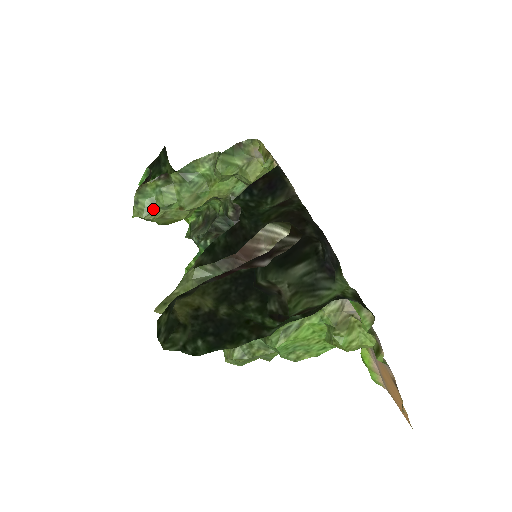
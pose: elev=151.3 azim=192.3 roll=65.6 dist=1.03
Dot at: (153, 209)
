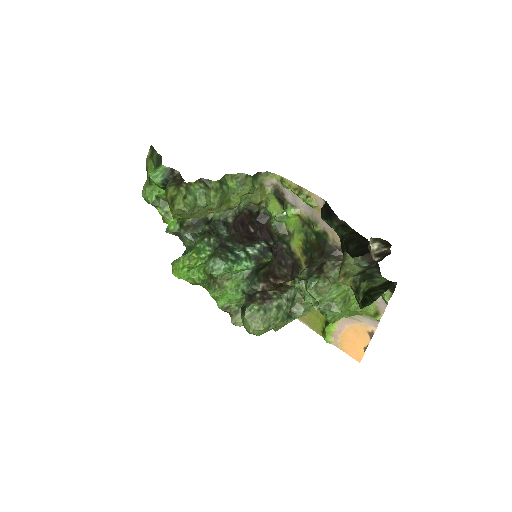
Dot at: (194, 206)
